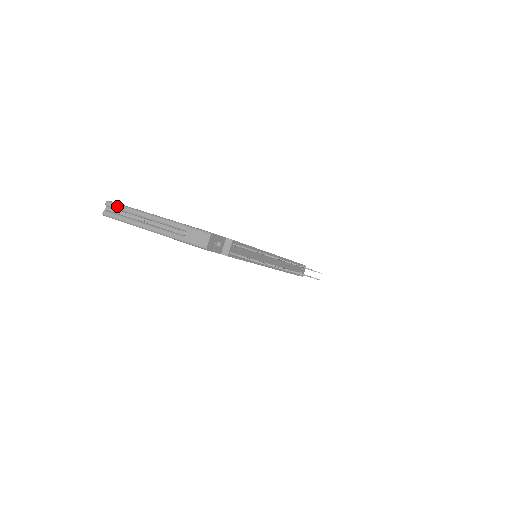
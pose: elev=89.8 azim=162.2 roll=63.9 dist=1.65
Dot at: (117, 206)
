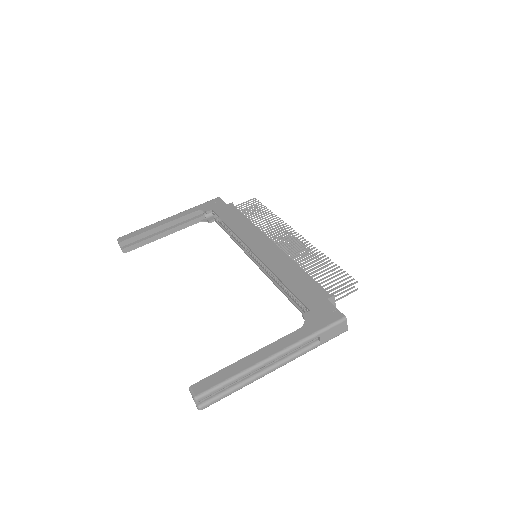
Dot at: (217, 390)
